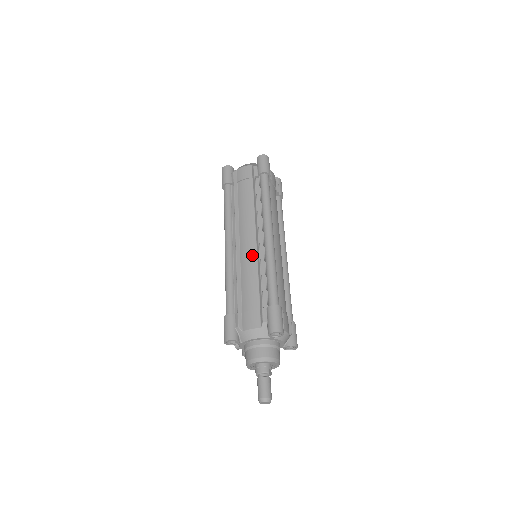
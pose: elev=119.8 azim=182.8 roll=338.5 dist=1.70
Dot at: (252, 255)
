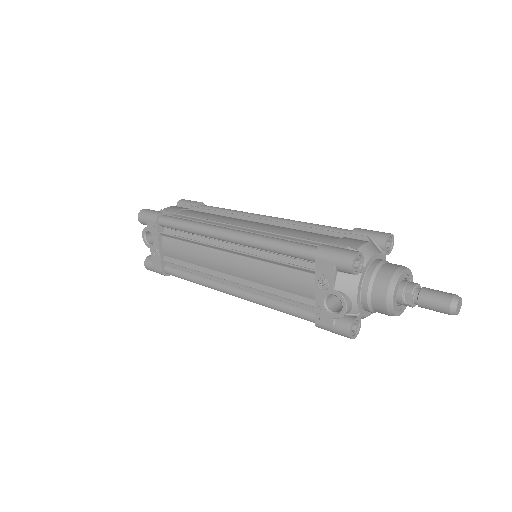
Dot at: (273, 225)
